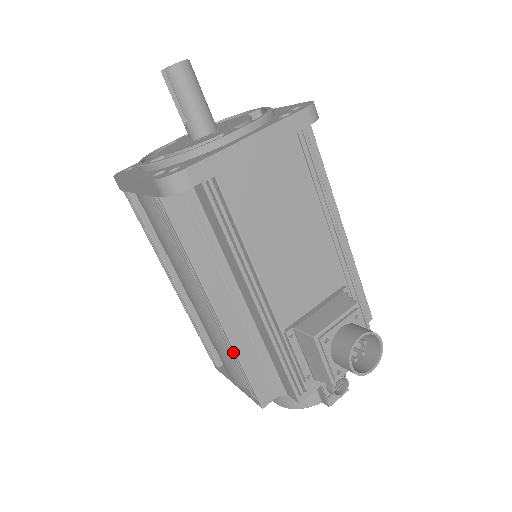
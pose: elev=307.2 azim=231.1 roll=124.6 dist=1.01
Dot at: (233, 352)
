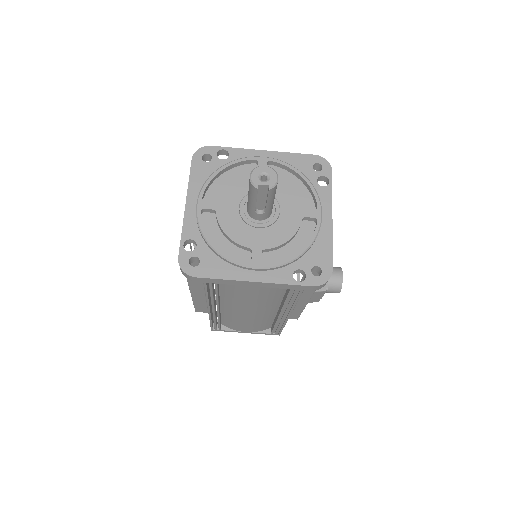
Dot at: (280, 325)
